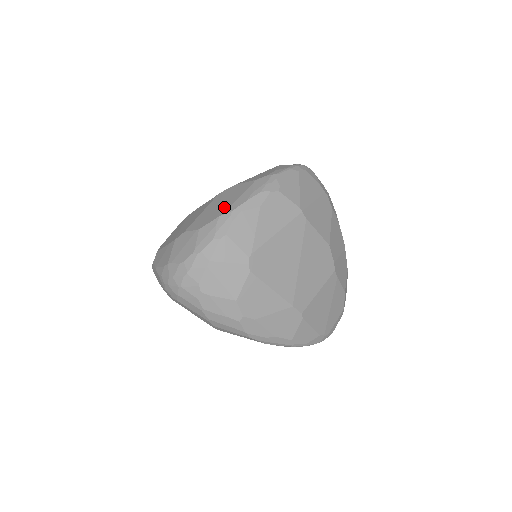
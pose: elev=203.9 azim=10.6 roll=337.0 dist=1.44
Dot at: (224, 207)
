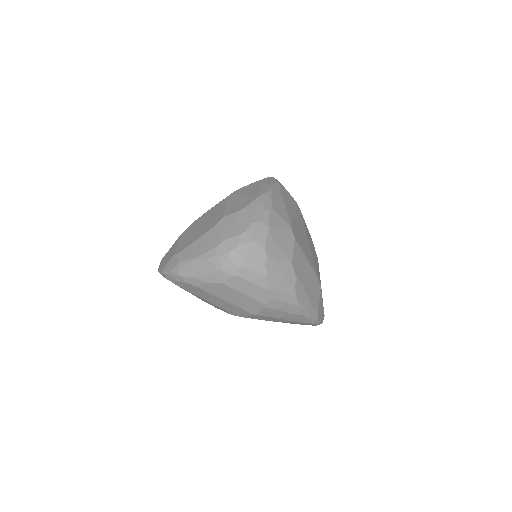
Dot at: (254, 194)
